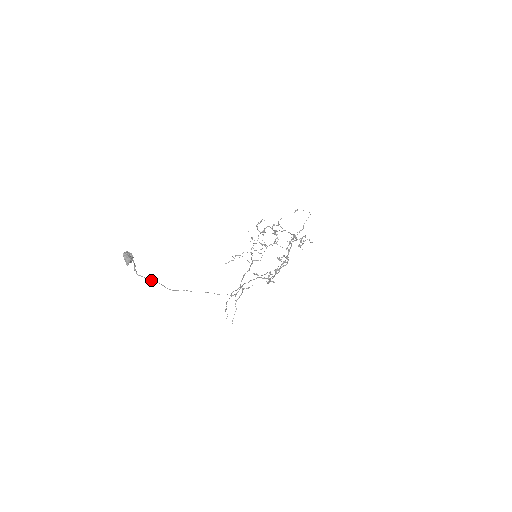
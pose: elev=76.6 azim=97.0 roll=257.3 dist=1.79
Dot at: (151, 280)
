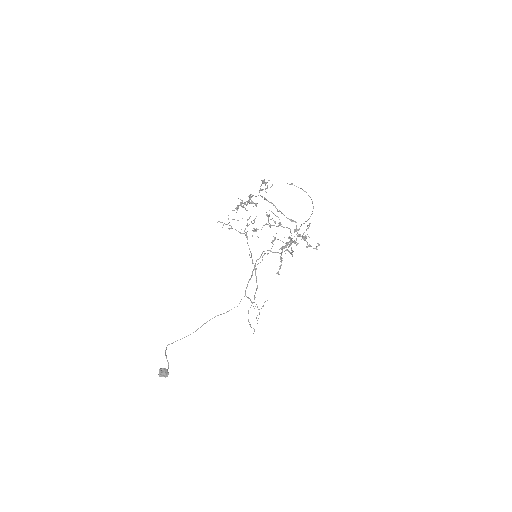
Dot at: occluded
